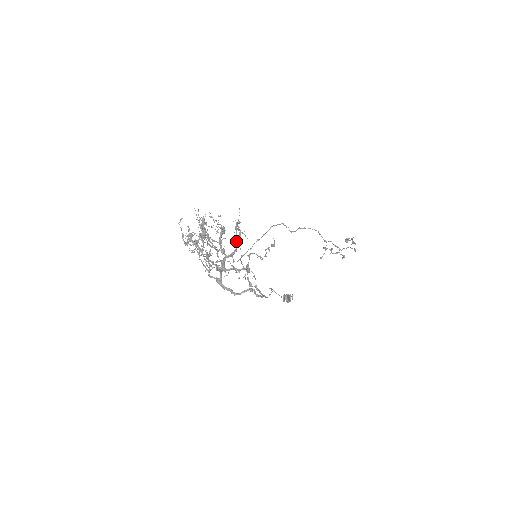
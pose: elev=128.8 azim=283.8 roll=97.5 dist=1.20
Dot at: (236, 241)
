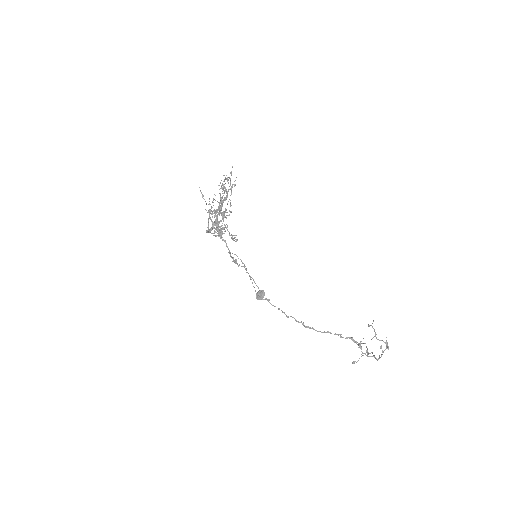
Dot at: (224, 191)
